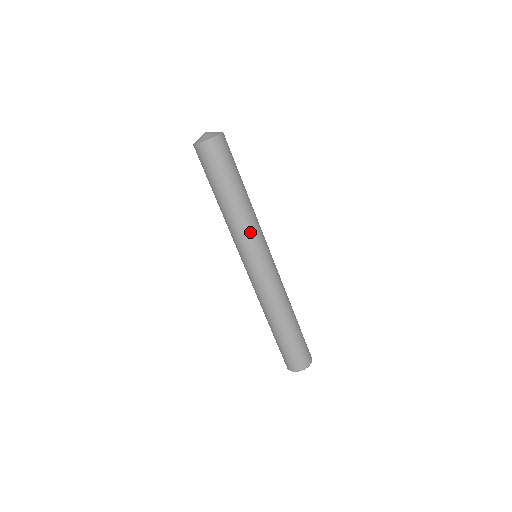
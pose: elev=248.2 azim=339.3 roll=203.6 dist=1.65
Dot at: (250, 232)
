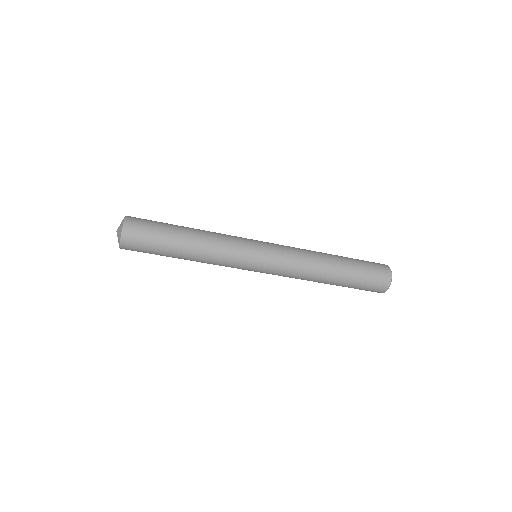
Dot at: (227, 253)
